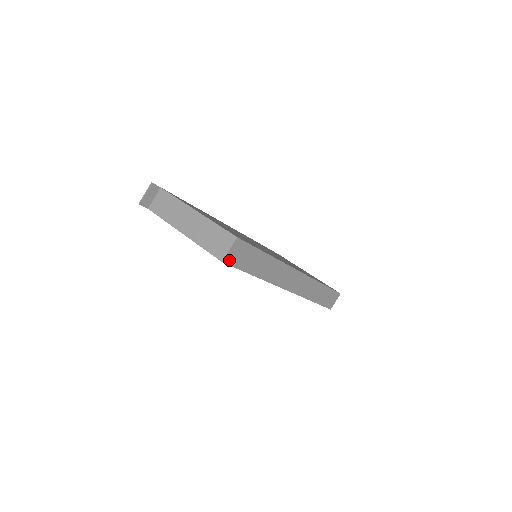
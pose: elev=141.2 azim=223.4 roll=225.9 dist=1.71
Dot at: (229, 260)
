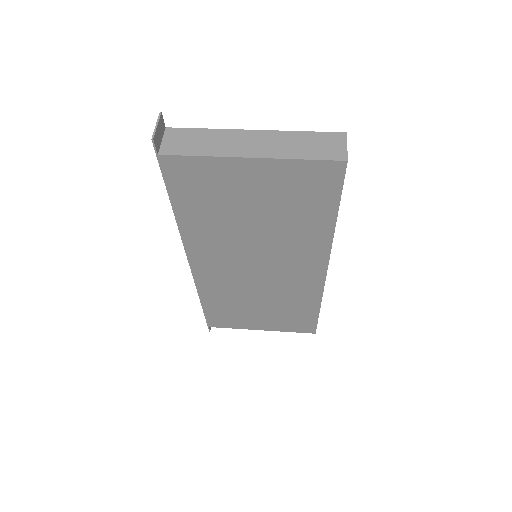
Dot at: (345, 165)
